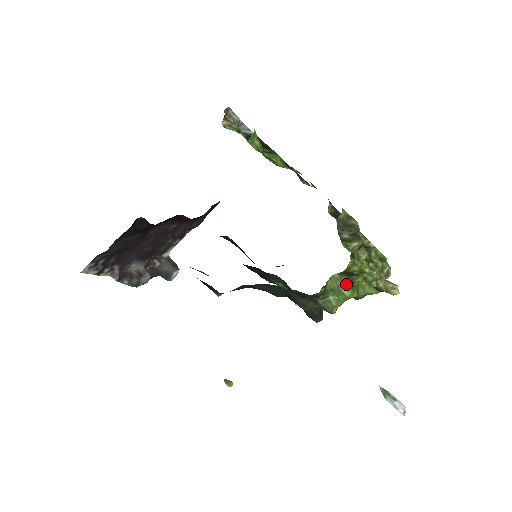
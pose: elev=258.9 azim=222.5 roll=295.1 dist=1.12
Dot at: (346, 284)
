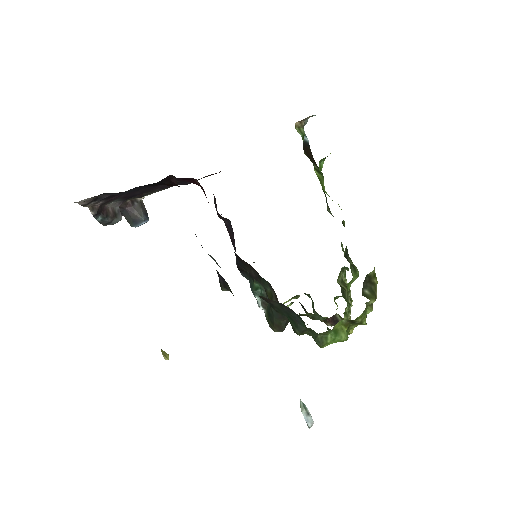
Dot at: (346, 329)
